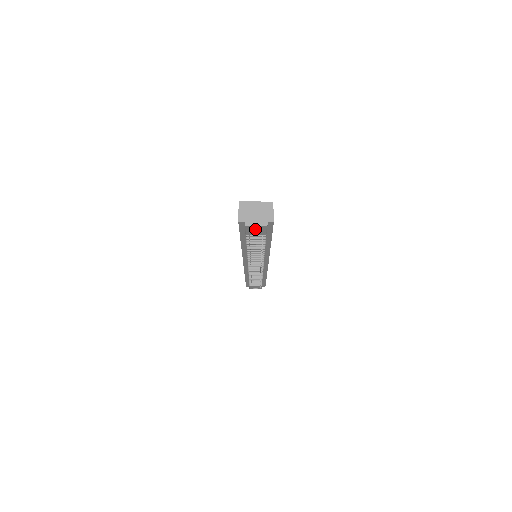
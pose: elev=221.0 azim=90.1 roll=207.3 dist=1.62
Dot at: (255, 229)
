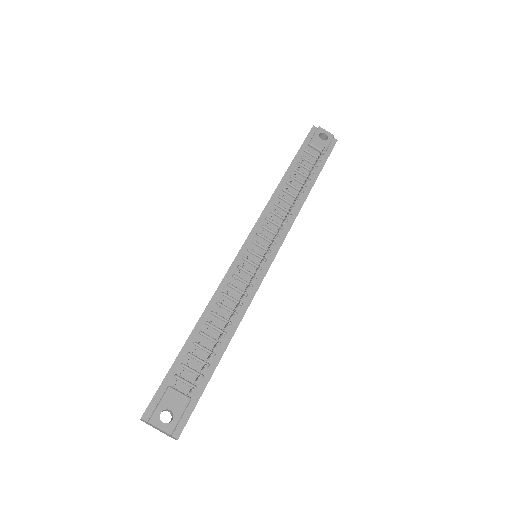
Dot at: (321, 140)
